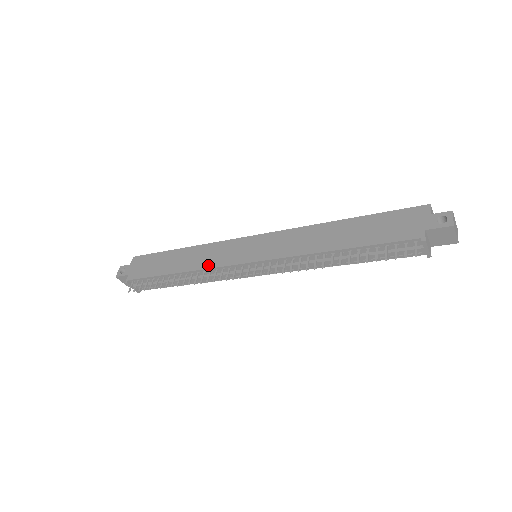
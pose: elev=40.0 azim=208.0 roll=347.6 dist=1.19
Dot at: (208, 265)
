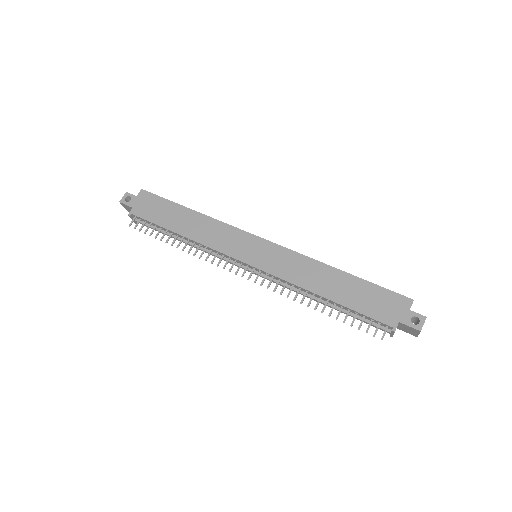
Dot at: (212, 244)
